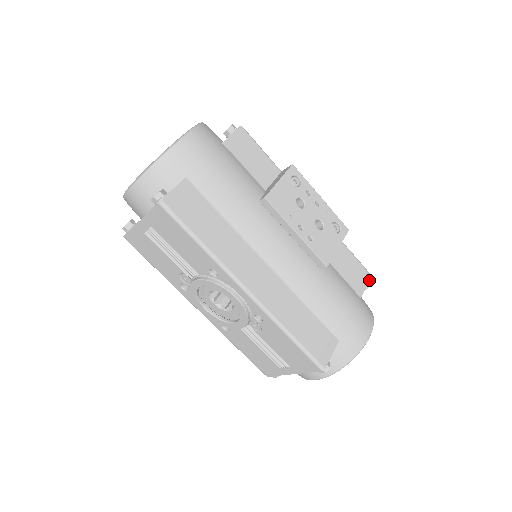
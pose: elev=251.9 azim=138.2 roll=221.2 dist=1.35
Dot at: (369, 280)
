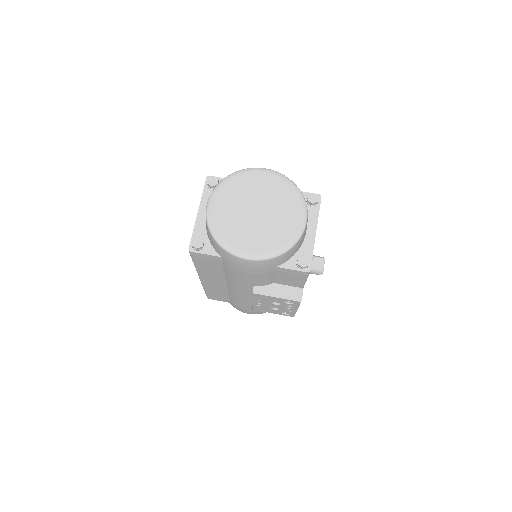
Dot at: occluded
